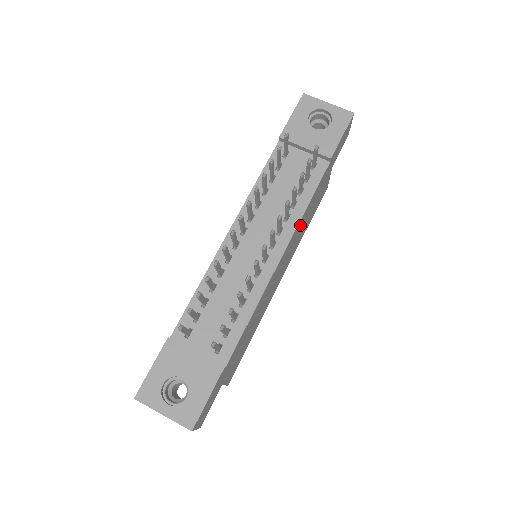
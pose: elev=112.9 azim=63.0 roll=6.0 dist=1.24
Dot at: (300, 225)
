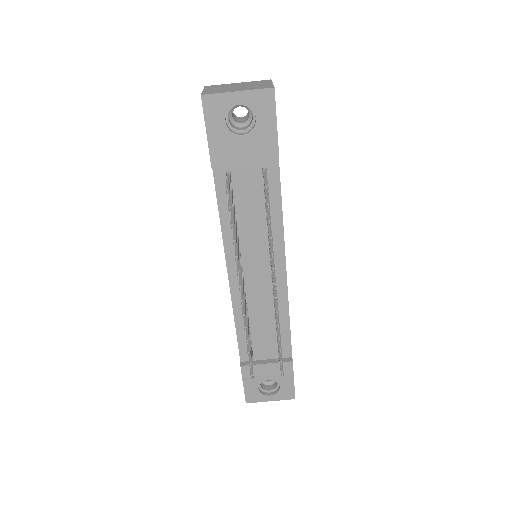
Dot at: occluded
